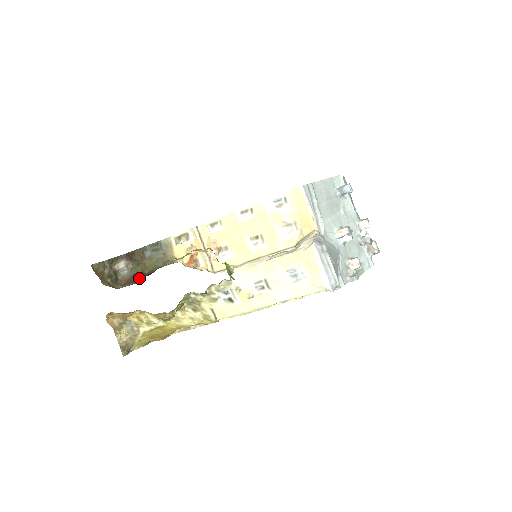
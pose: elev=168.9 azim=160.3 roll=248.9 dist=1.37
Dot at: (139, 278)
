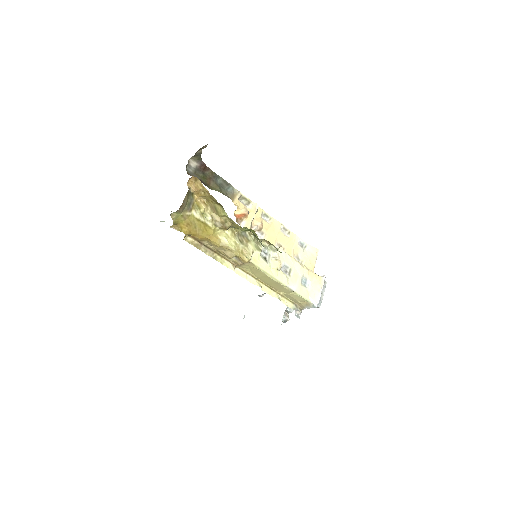
Dot at: (205, 185)
